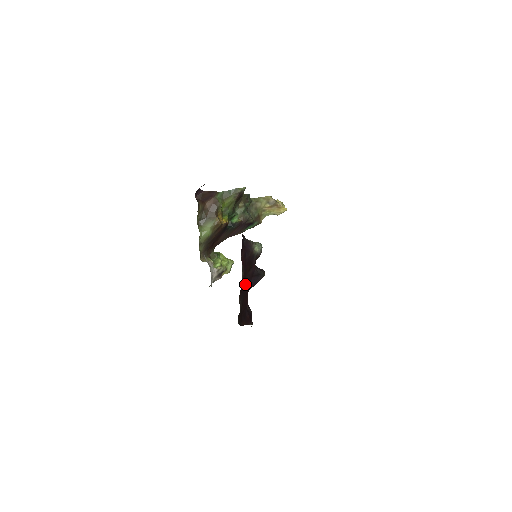
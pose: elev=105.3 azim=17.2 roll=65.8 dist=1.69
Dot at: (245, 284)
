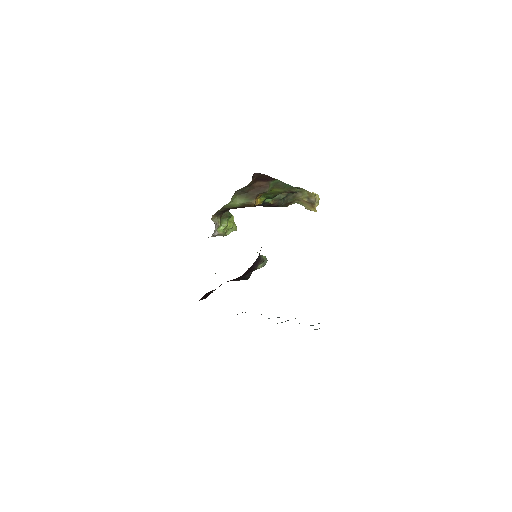
Dot at: (227, 281)
